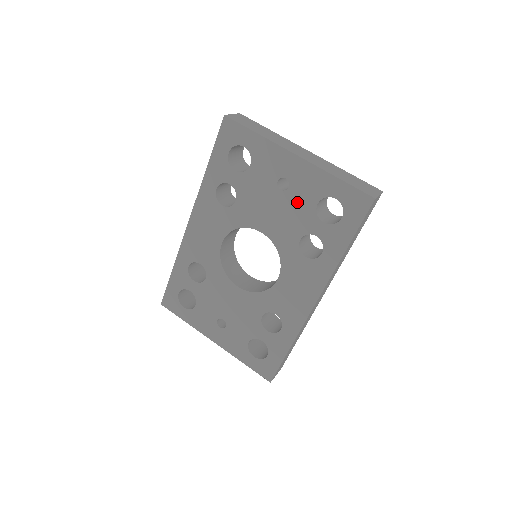
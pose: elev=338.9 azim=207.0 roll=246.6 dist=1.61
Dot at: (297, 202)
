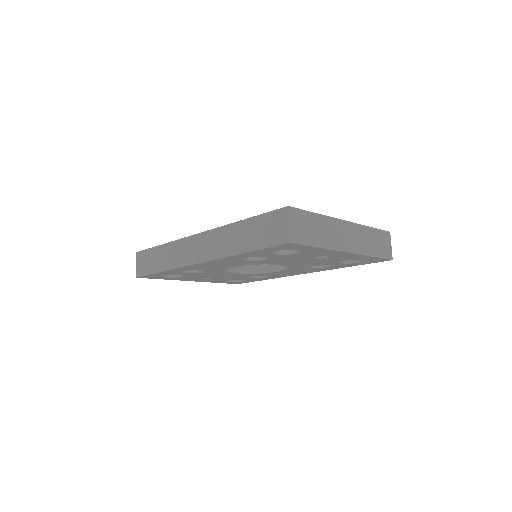
Dot at: (327, 260)
